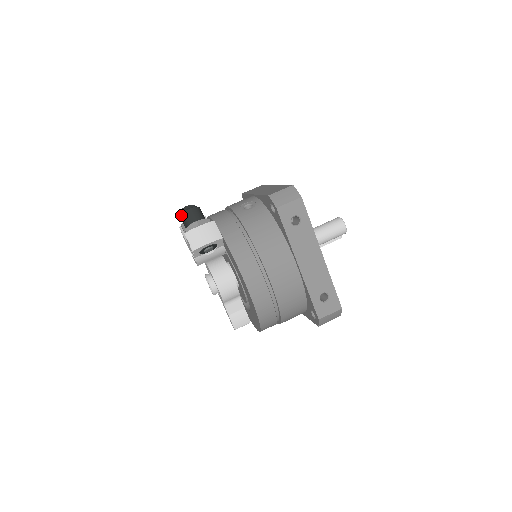
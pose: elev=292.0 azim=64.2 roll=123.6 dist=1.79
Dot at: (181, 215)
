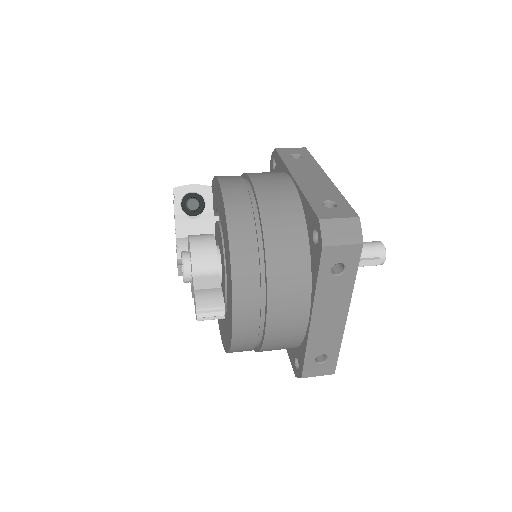
Dot at: occluded
